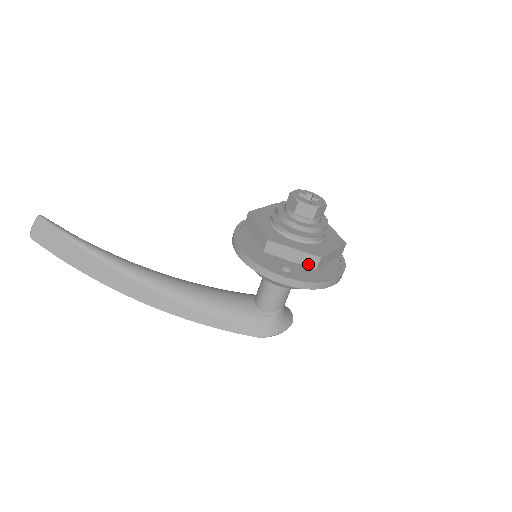
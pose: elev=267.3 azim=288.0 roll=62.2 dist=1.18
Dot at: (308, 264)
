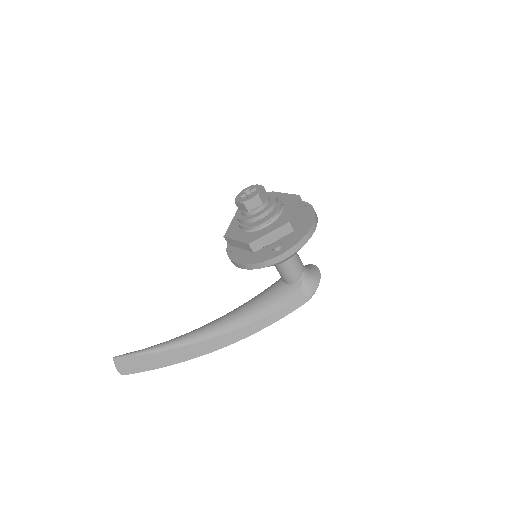
Dot at: (286, 233)
